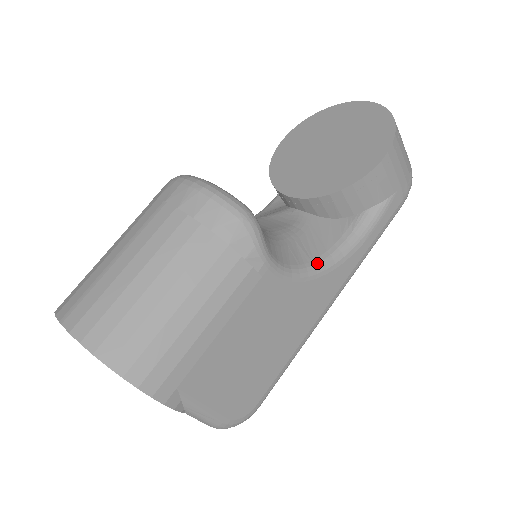
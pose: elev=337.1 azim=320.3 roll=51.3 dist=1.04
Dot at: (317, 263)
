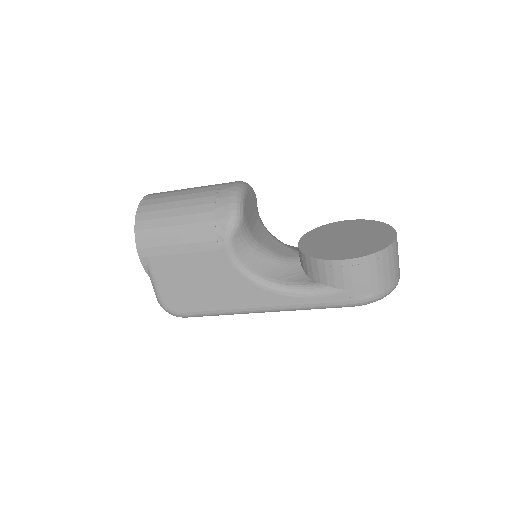
Dot at: (262, 278)
